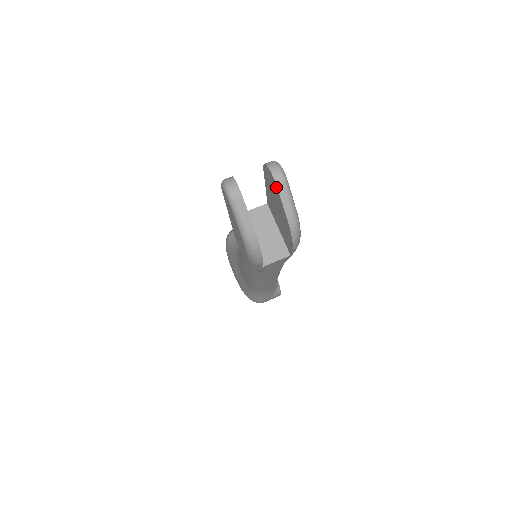
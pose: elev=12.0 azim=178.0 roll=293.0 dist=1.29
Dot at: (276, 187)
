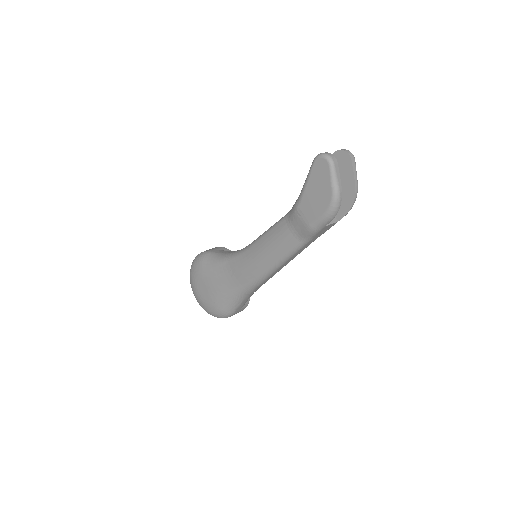
Dot at: (351, 163)
